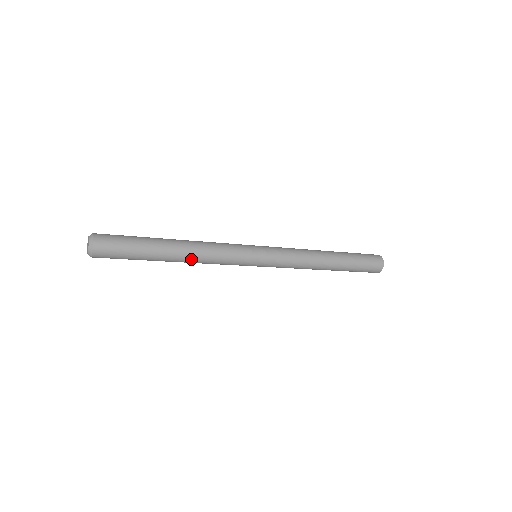
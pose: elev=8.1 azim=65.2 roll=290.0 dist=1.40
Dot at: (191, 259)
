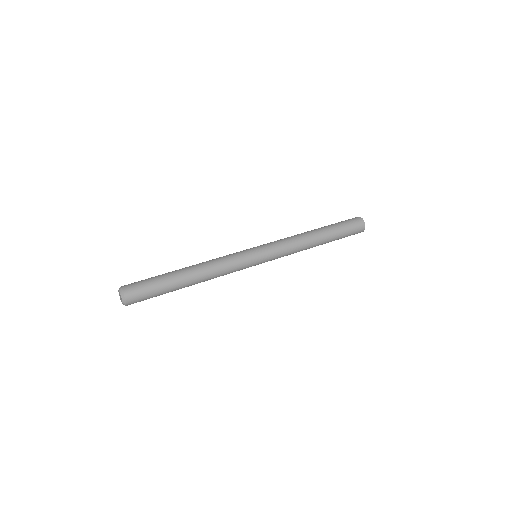
Dot at: occluded
